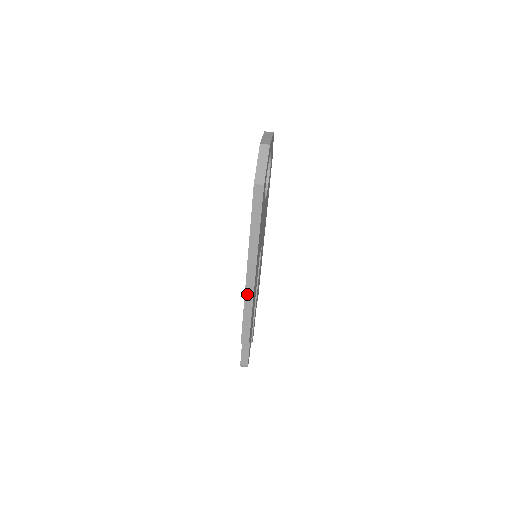
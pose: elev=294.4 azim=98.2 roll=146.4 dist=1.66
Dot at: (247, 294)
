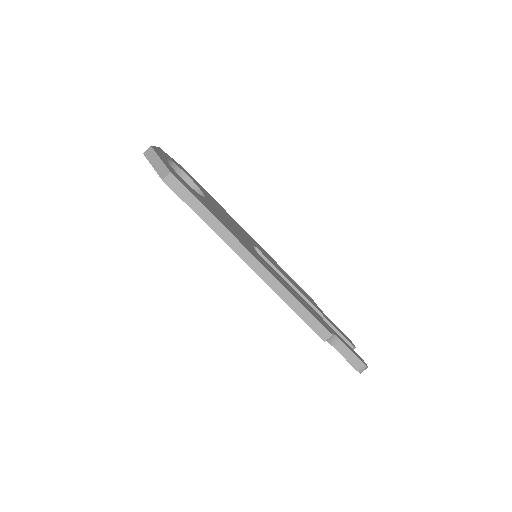
Dot at: (271, 285)
